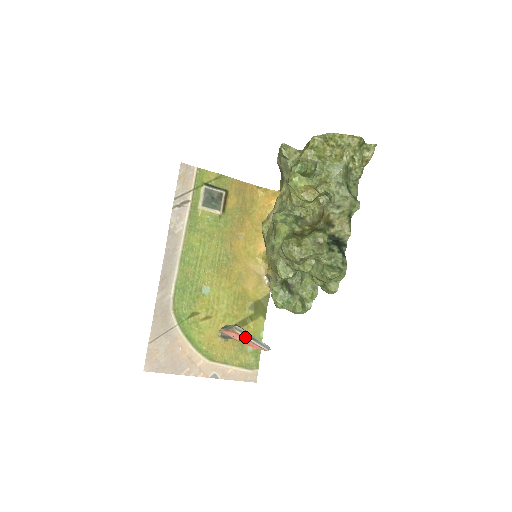
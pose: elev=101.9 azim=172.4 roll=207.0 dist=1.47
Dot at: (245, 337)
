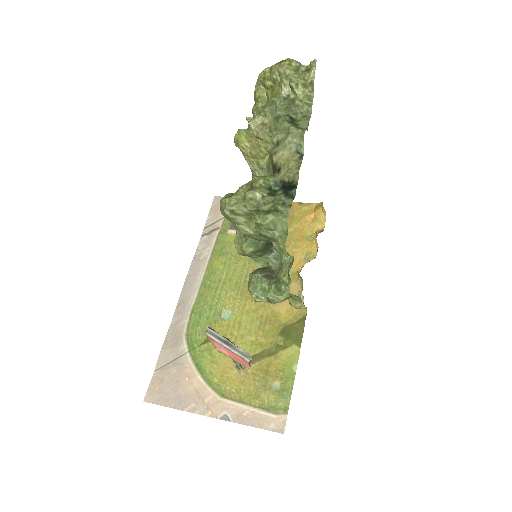
Dot at: (218, 342)
